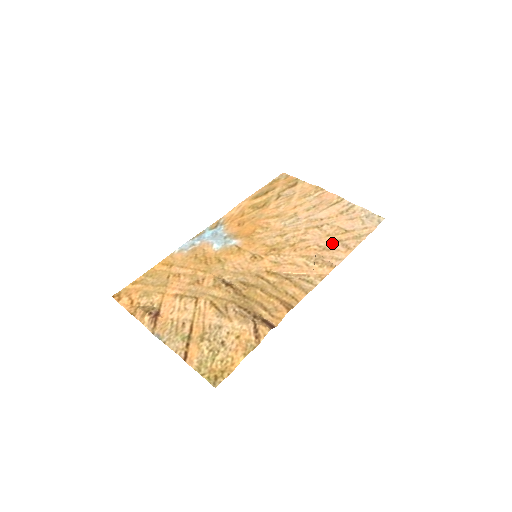
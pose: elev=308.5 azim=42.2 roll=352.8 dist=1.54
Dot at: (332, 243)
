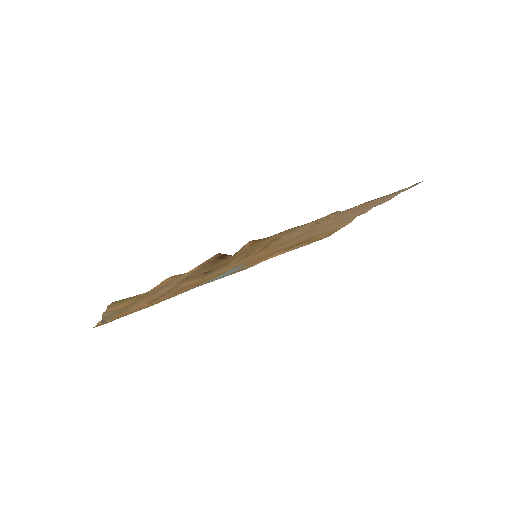
Dot at: (347, 213)
